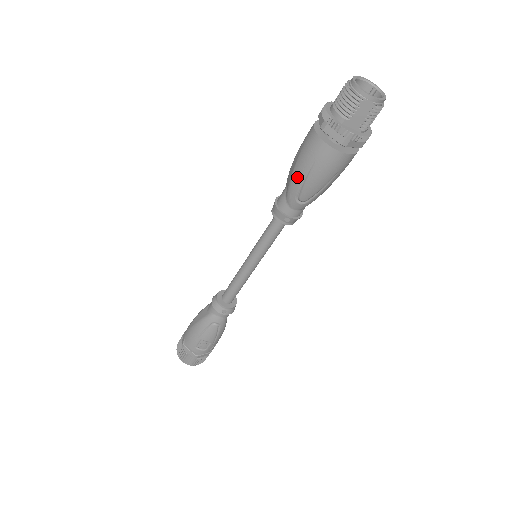
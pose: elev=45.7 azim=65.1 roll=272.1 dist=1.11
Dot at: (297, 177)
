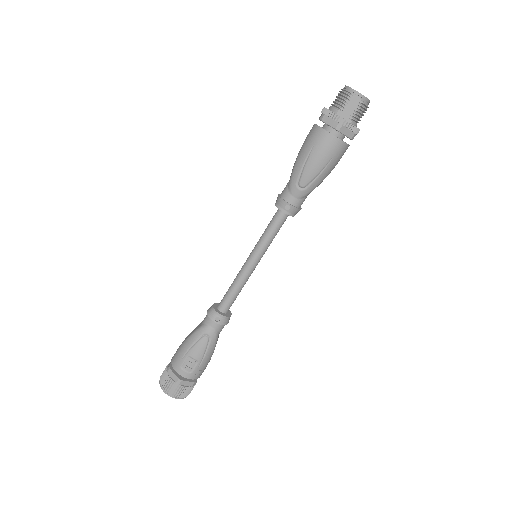
Dot at: (299, 163)
